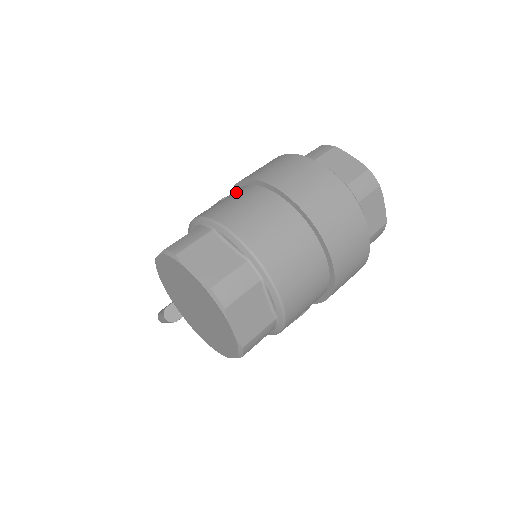
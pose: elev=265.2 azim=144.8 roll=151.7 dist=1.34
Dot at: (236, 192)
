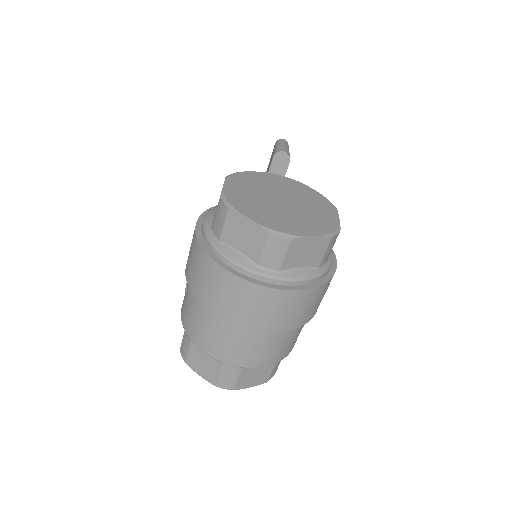
Dot at: (188, 288)
